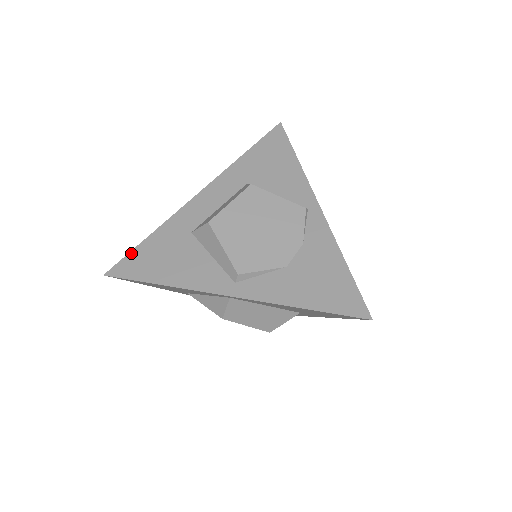
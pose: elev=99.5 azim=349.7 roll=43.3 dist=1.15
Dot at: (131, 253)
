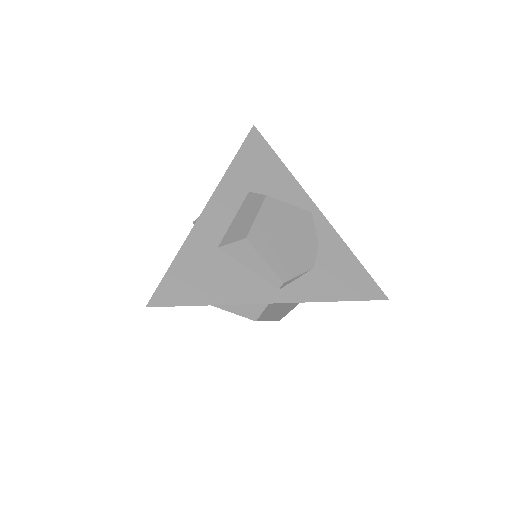
Dot at: (165, 278)
